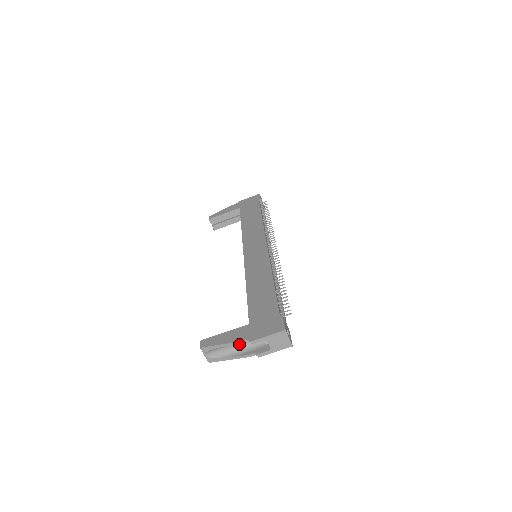
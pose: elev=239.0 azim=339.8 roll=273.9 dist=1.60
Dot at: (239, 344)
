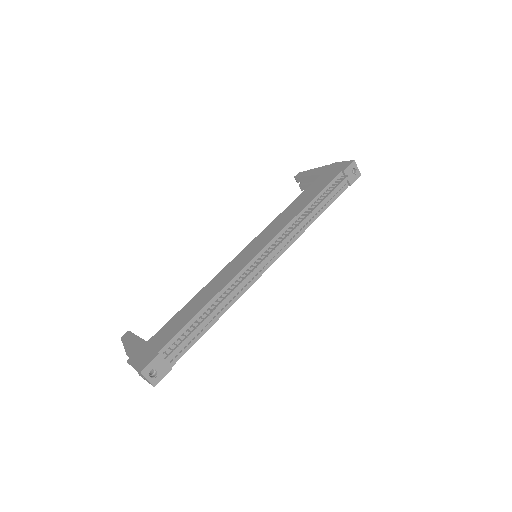
Dot at: occluded
